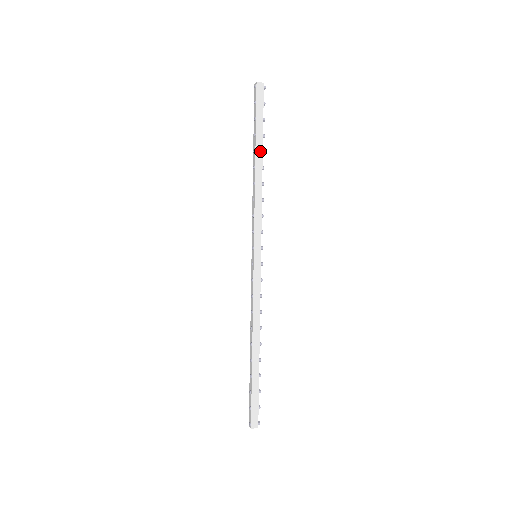
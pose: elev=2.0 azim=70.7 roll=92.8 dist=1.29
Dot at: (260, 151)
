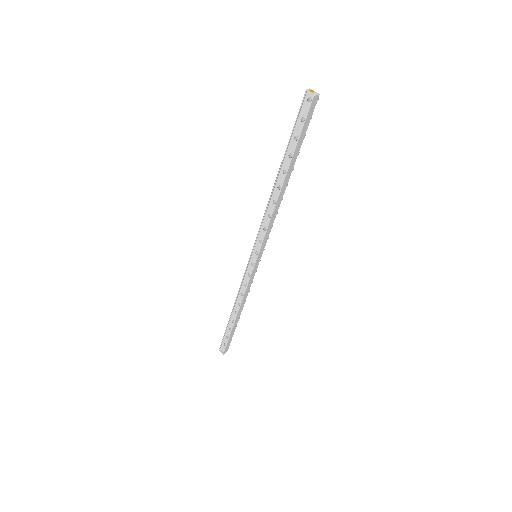
Dot at: (290, 171)
